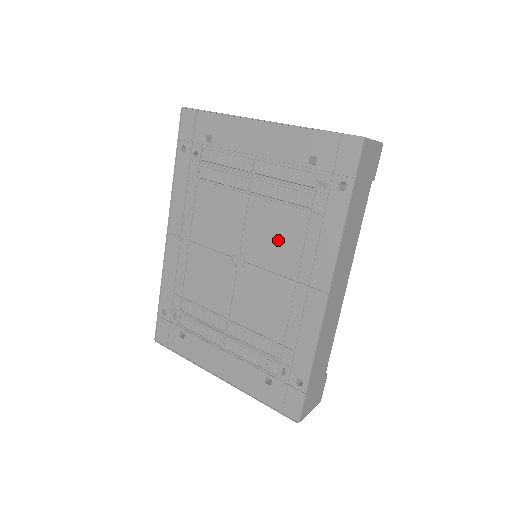
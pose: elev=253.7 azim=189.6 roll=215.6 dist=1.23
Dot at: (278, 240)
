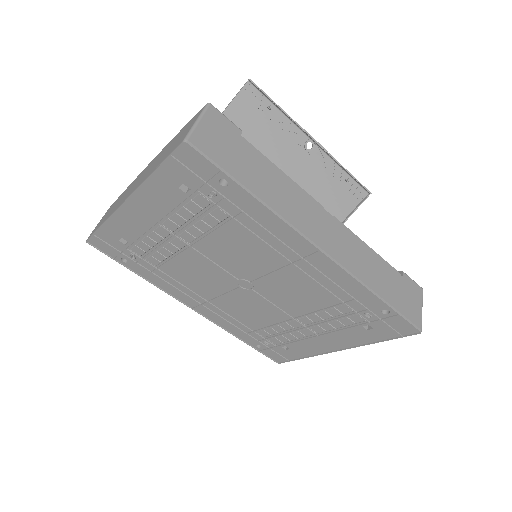
Dot at: (245, 252)
